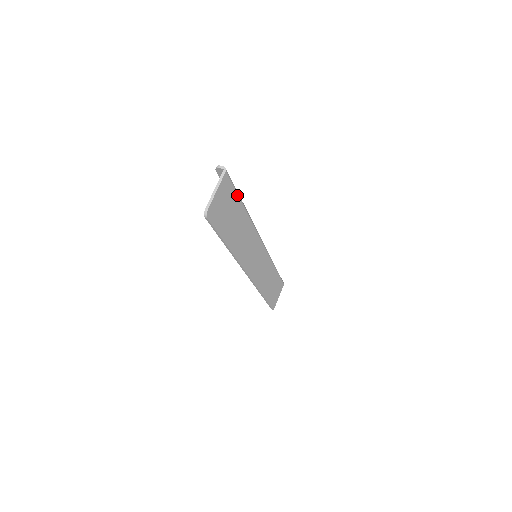
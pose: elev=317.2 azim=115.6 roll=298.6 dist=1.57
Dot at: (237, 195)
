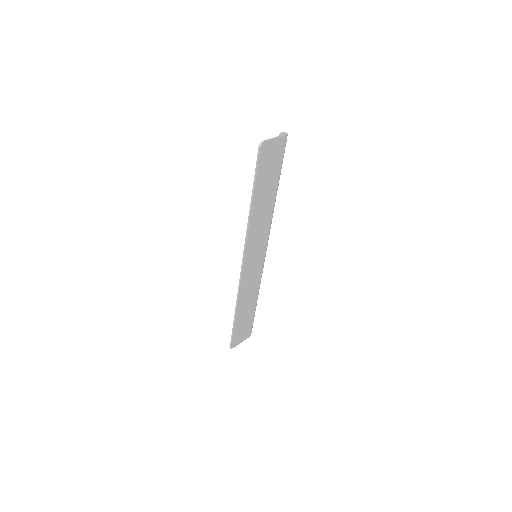
Dot at: (280, 169)
